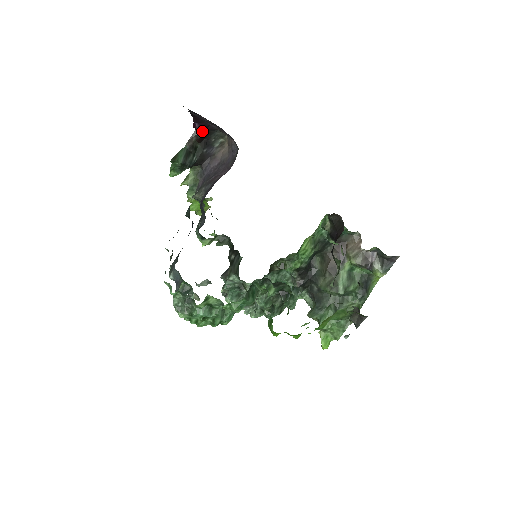
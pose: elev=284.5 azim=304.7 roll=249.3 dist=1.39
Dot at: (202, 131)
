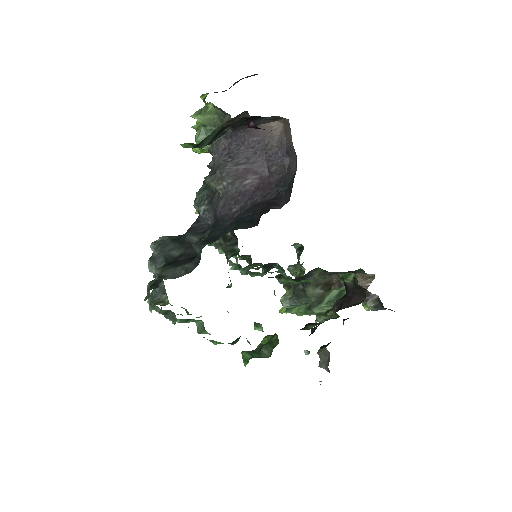
Dot at: occluded
